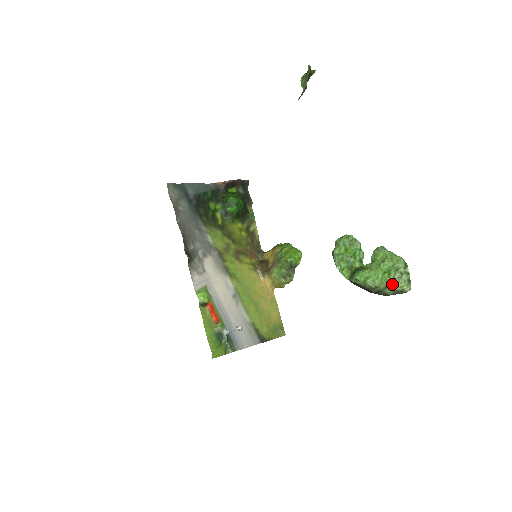
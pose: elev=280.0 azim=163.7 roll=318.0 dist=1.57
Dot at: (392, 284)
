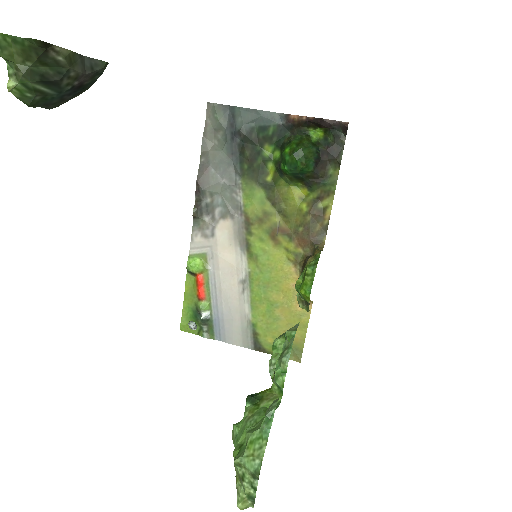
Dot at: (236, 471)
